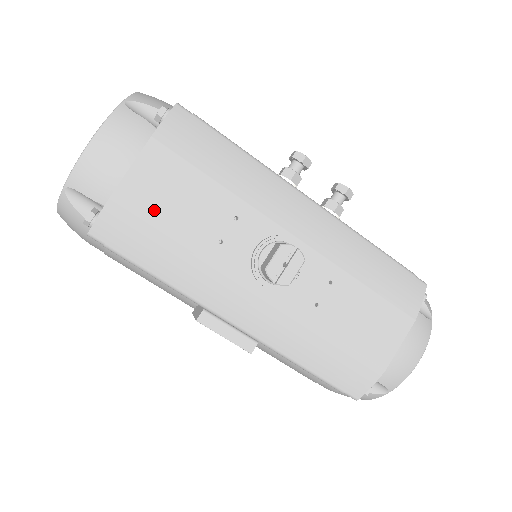
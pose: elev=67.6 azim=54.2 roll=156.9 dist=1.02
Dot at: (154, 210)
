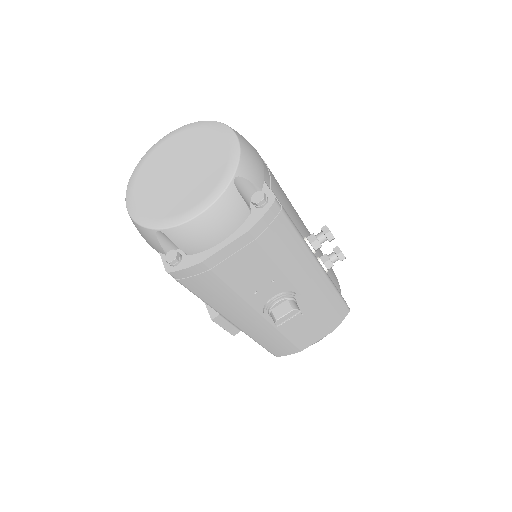
Dot at: (225, 273)
